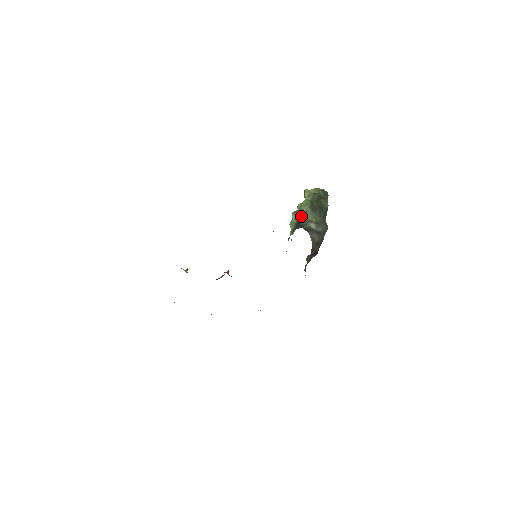
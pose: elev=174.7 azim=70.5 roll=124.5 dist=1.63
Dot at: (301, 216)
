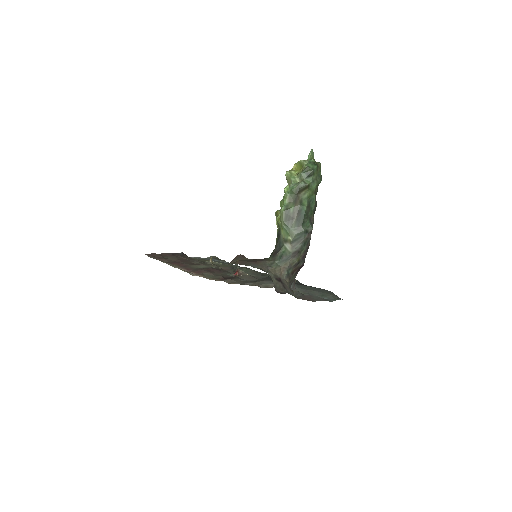
Dot at: (279, 229)
